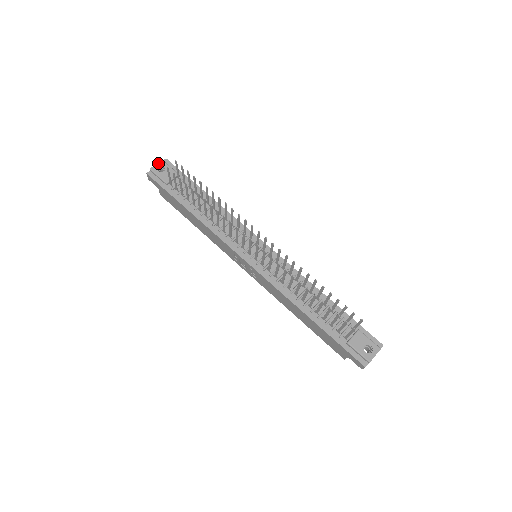
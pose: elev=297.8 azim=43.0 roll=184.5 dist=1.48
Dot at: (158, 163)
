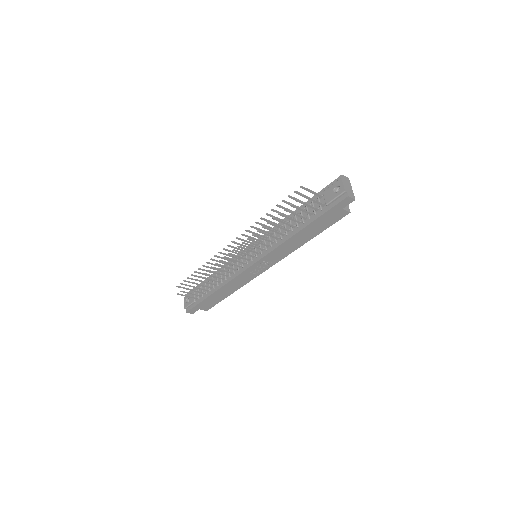
Dot at: (184, 301)
